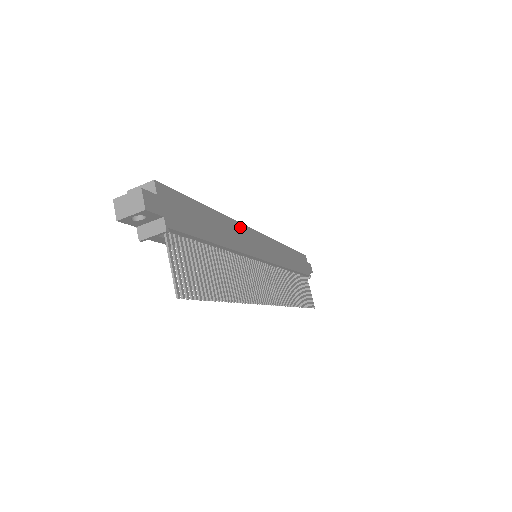
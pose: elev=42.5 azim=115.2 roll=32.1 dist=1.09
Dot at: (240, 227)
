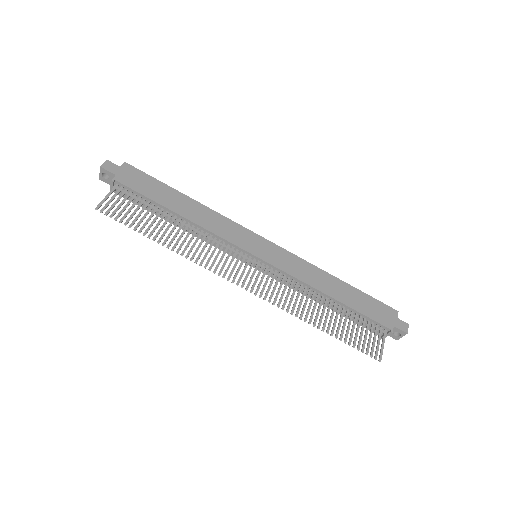
Dot at: (226, 221)
